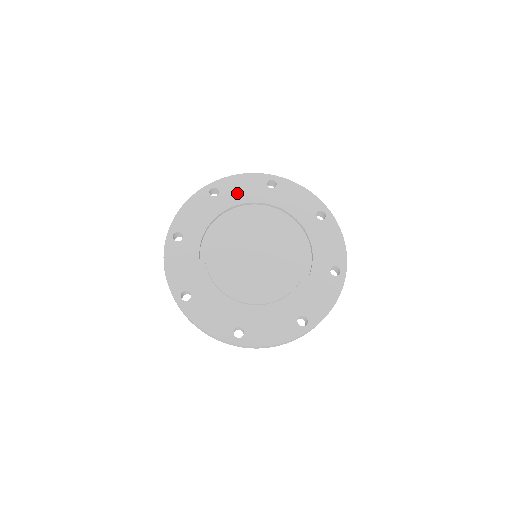
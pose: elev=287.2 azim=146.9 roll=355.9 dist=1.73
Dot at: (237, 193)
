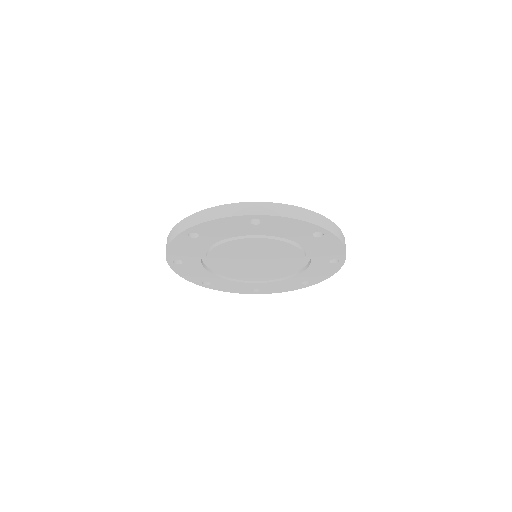
Dot at: (188, 254)
